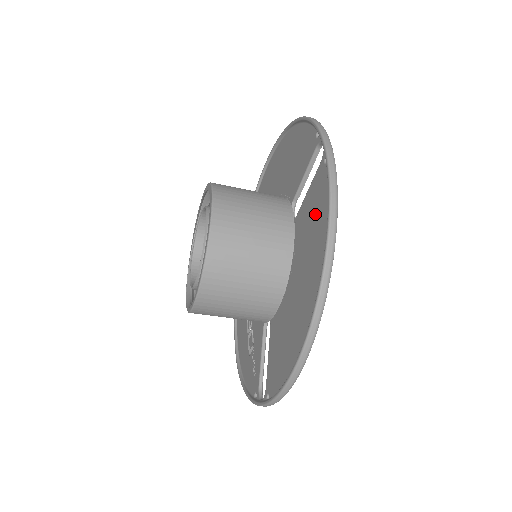
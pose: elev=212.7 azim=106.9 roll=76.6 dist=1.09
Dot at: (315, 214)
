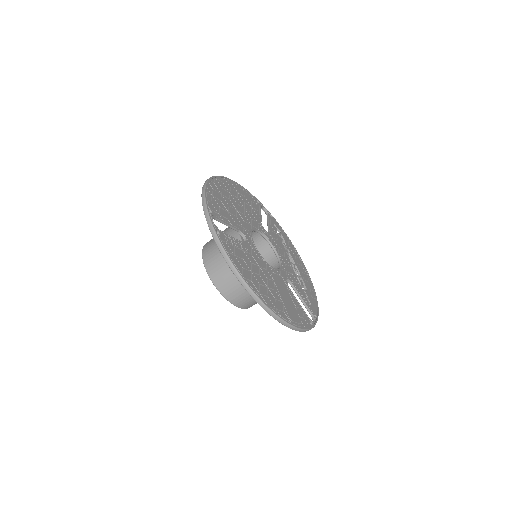
Dot at: occluded
